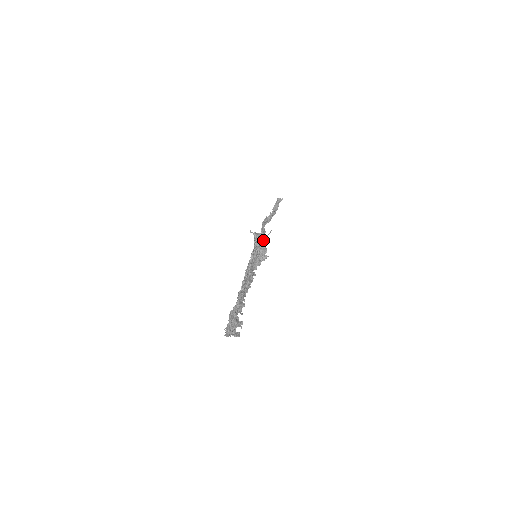
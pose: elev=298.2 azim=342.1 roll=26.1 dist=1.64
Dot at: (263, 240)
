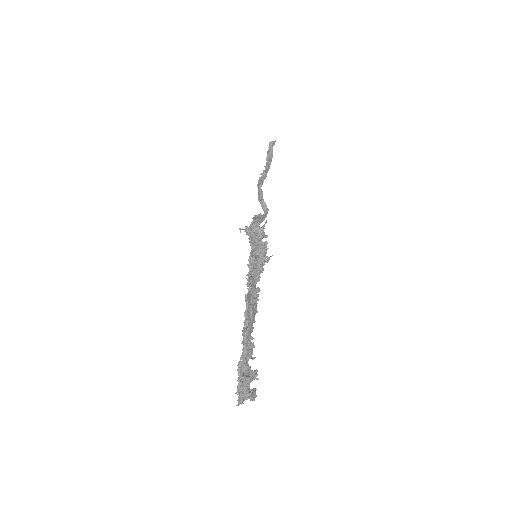
Dot at: (259, 234)
